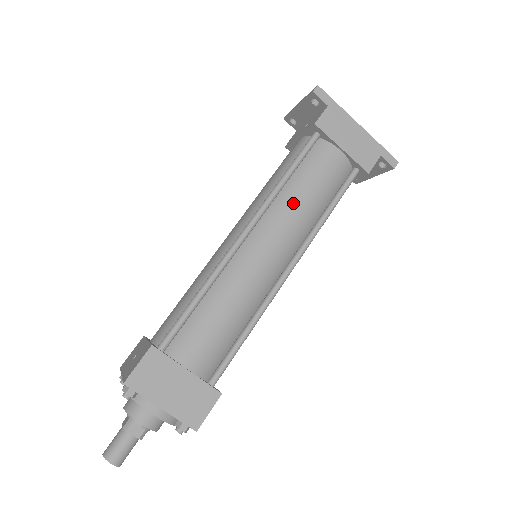
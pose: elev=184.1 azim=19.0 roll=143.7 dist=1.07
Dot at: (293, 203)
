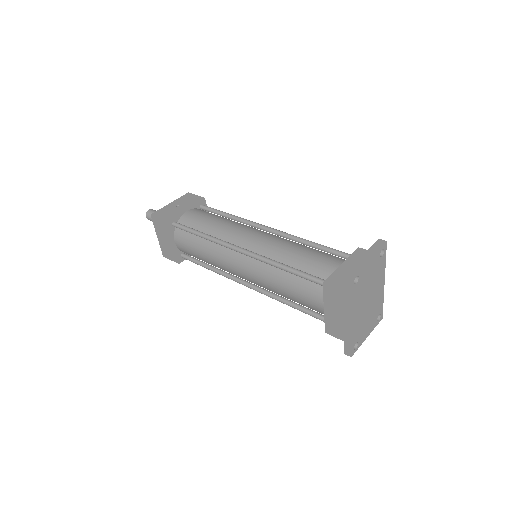
Dot at: (272, 278)
